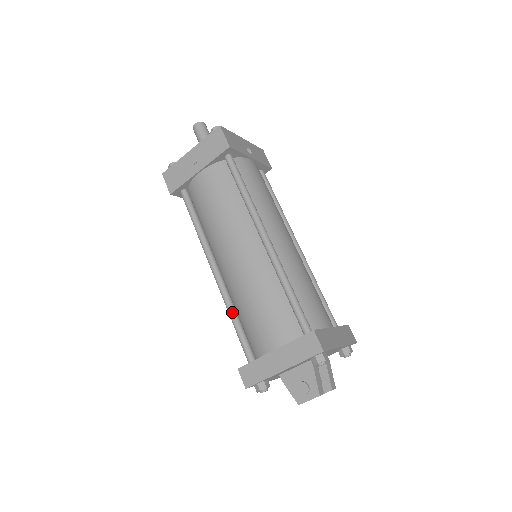
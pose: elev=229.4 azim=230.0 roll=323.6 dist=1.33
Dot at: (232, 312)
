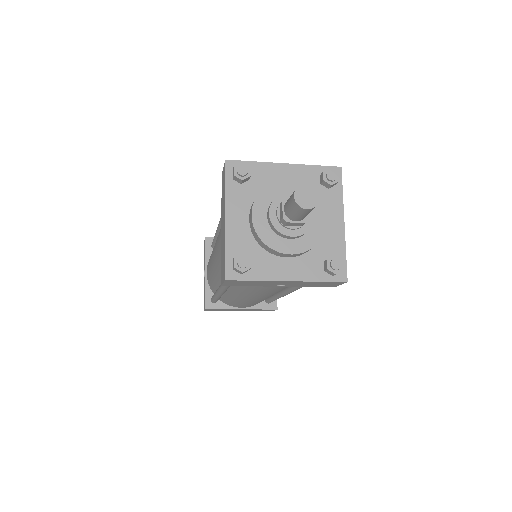
Dot at: occluded
